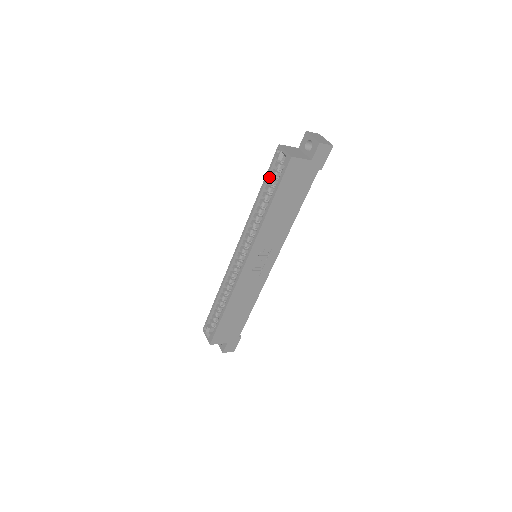
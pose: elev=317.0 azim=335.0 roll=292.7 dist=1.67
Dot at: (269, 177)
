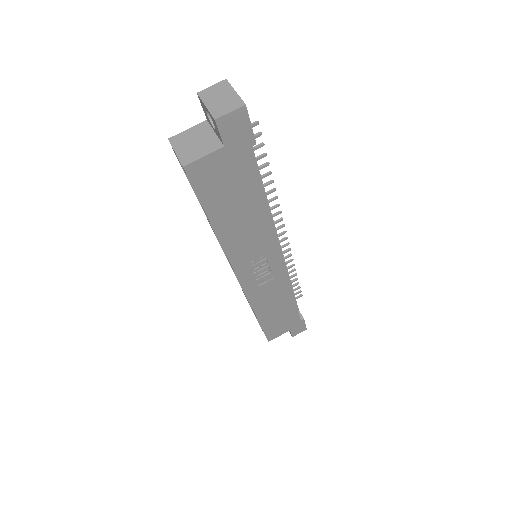
Dot at: occluded
